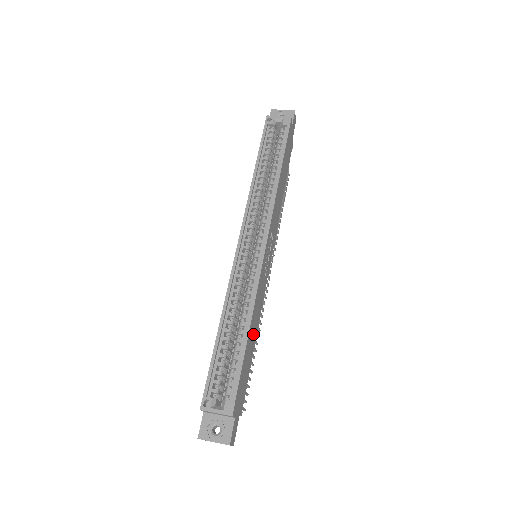
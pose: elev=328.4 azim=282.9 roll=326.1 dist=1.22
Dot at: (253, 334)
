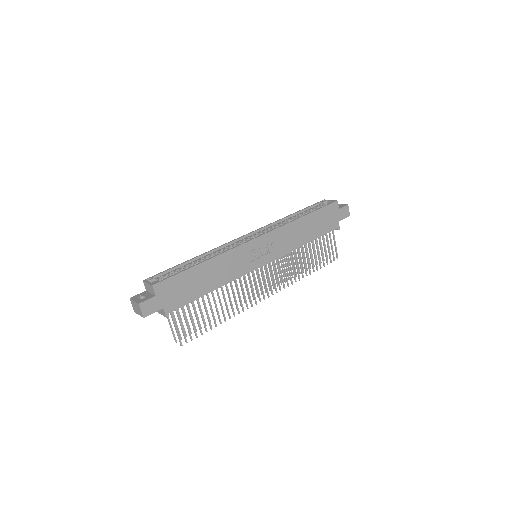
Dot at: (211, 278)
